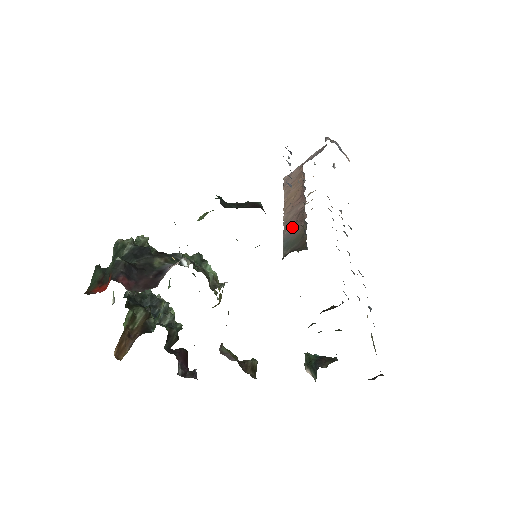
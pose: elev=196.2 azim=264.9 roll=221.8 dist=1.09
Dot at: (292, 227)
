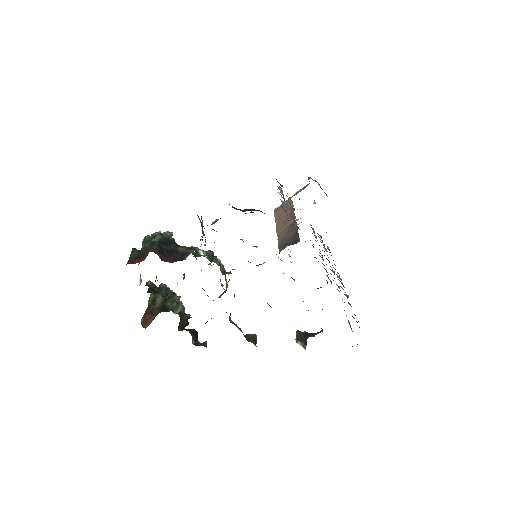
Dot at: (285, 235)
